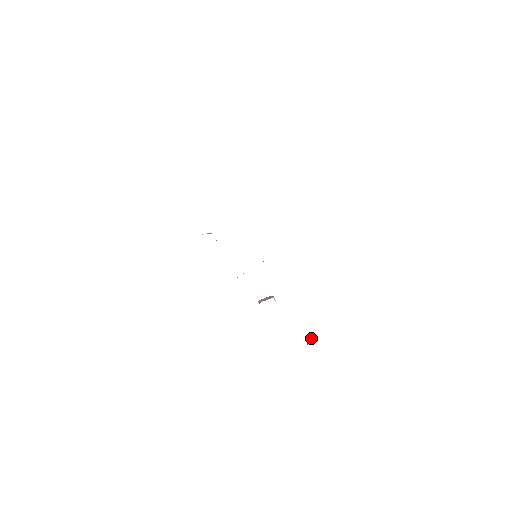
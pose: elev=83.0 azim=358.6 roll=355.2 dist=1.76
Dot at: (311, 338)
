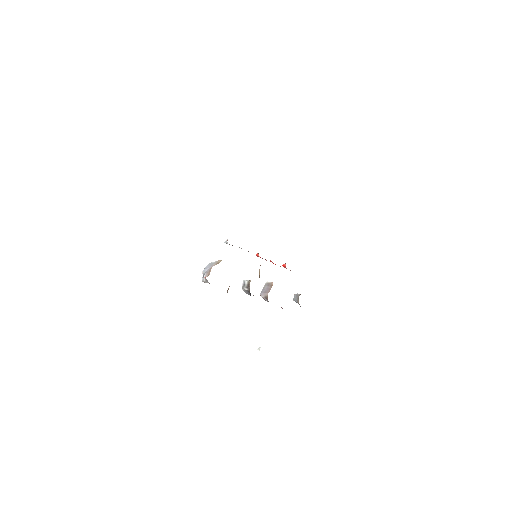
Dot at: (295, 294)
